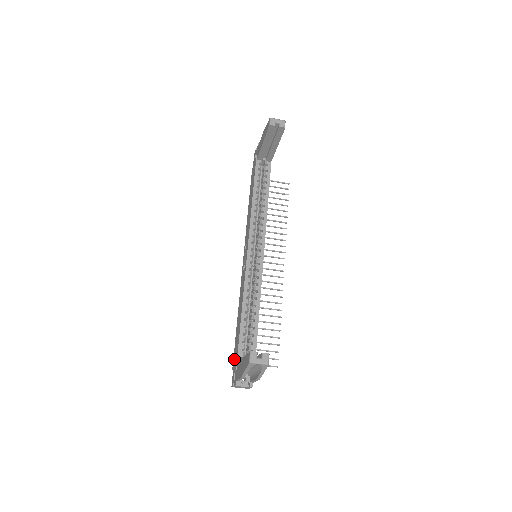
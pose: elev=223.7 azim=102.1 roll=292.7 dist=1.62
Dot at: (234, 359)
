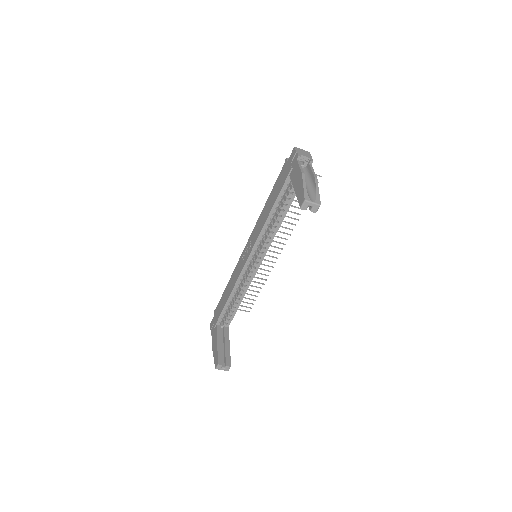
Dot at: (216, 311)
